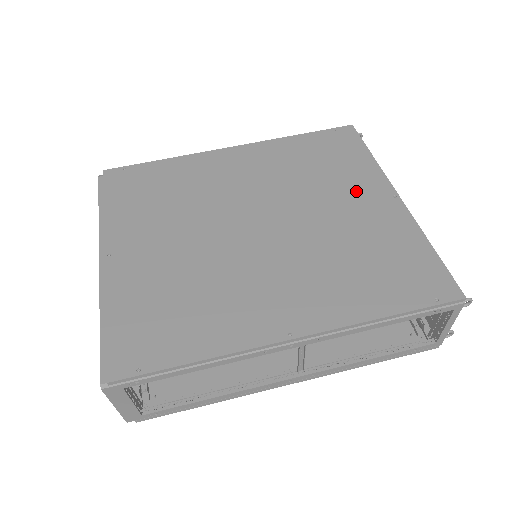
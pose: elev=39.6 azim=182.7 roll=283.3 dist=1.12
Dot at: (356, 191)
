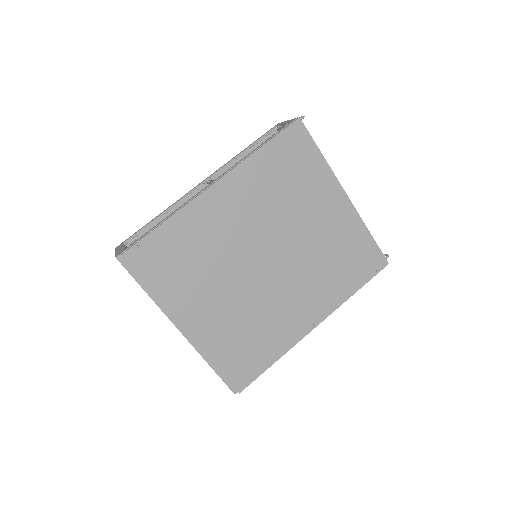
Dot at: (321, 202)
